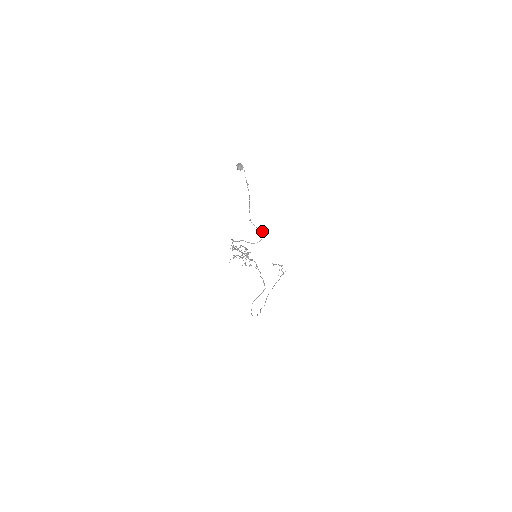
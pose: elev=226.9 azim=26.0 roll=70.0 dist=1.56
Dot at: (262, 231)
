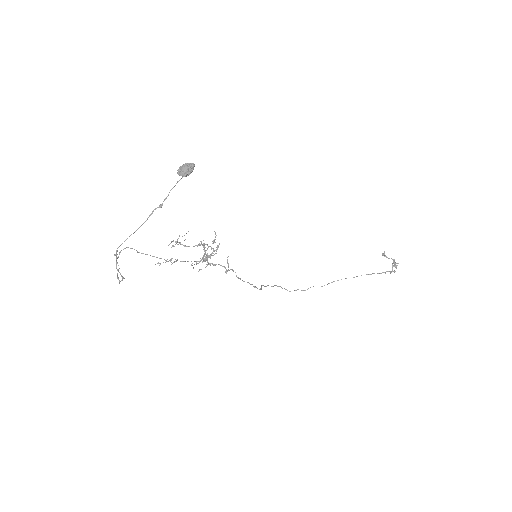
Dot at: (122, 276)
